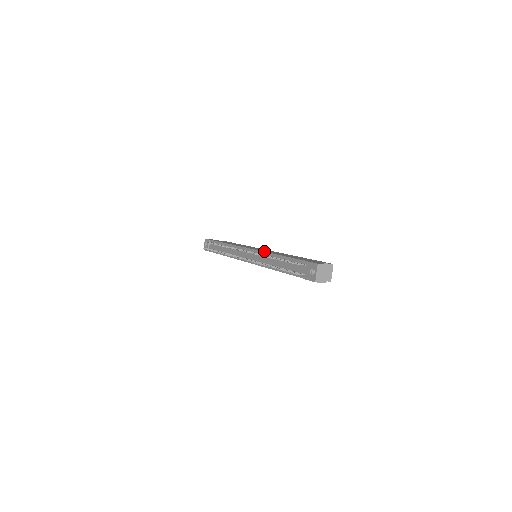
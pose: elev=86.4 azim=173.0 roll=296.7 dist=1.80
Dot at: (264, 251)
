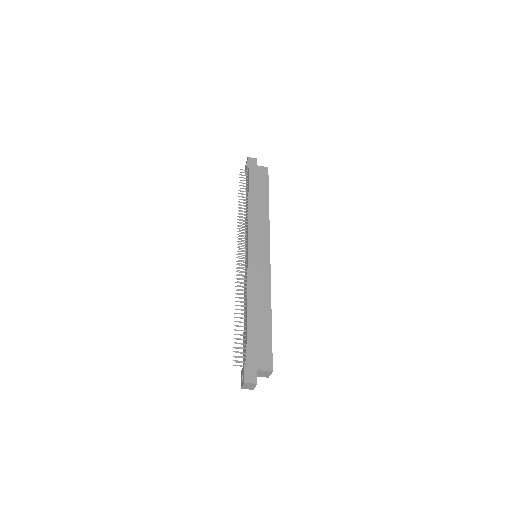
Dot at: (249, 279)
